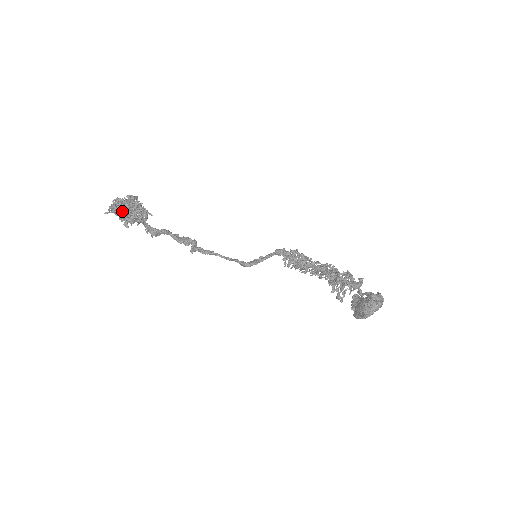
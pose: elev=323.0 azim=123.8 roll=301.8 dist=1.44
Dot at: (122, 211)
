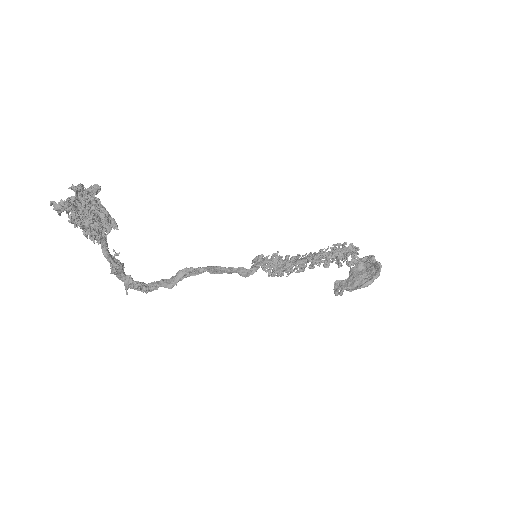
Dot at: (89, 204)
